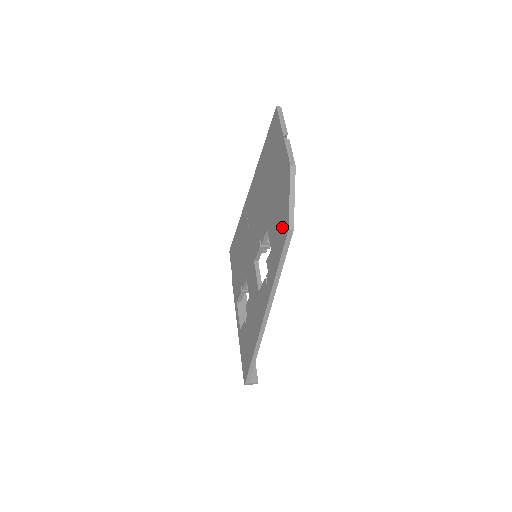
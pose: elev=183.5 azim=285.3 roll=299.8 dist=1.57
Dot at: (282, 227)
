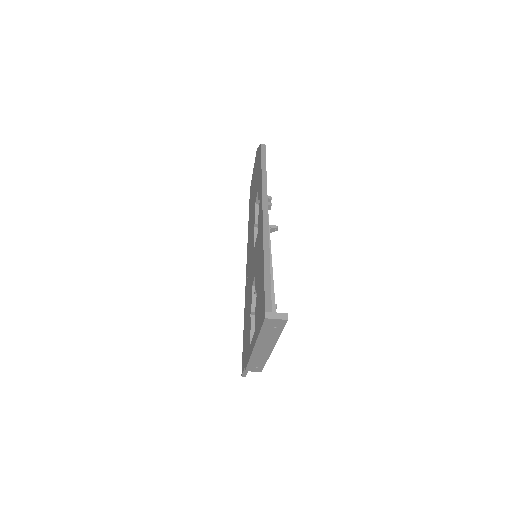
Dot at: (259, 159)
